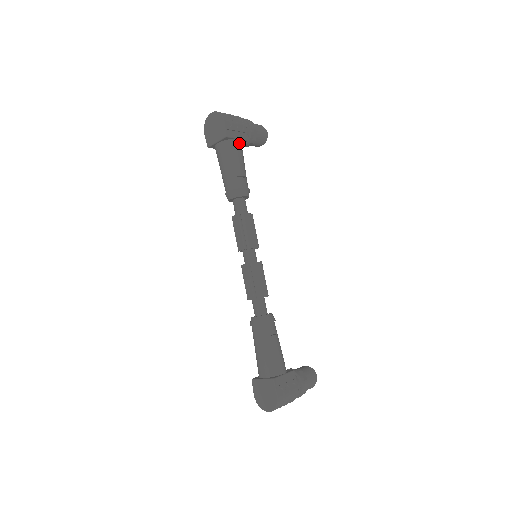
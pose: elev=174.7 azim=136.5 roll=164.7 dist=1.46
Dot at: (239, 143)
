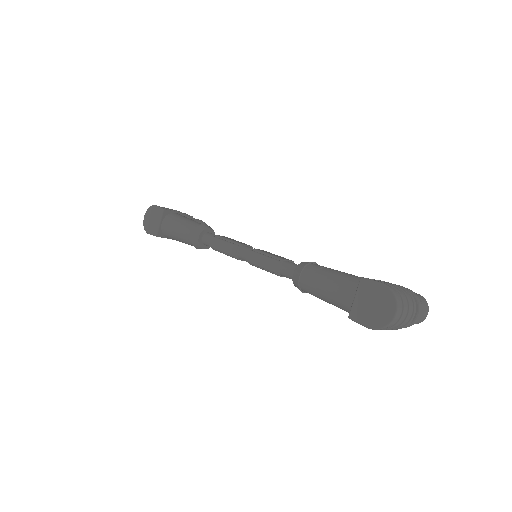
Dot at: occluded
